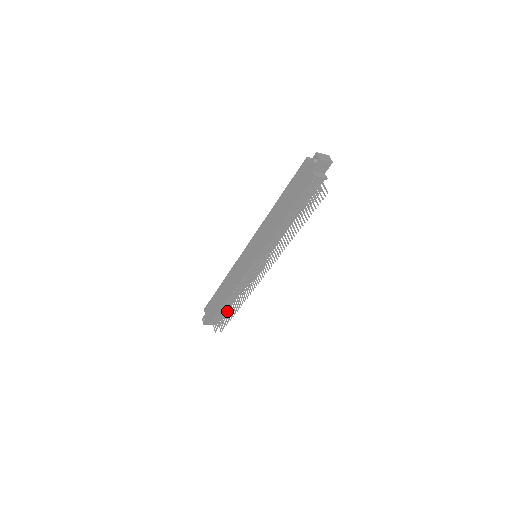
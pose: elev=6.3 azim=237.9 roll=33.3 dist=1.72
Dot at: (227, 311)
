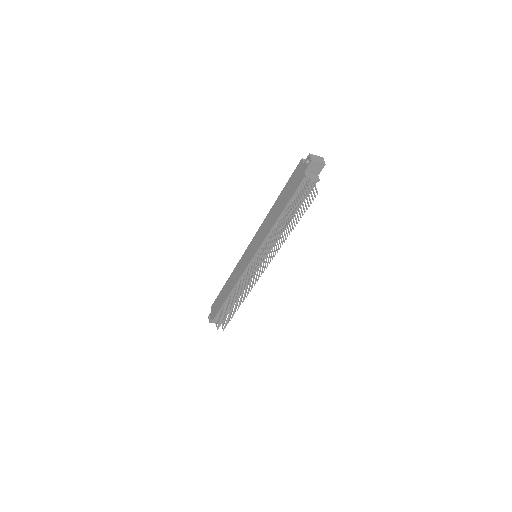
Dot at: (228, 309)
